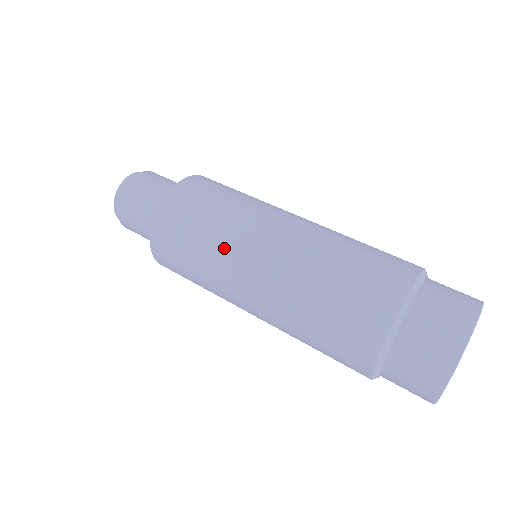
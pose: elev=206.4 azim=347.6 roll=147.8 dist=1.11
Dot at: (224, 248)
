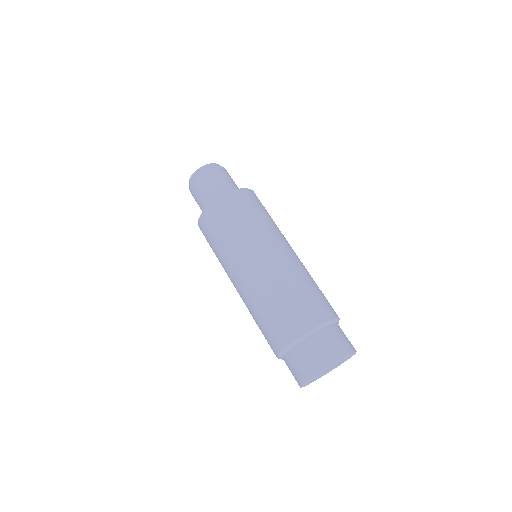
Dot at: (260, 233)
